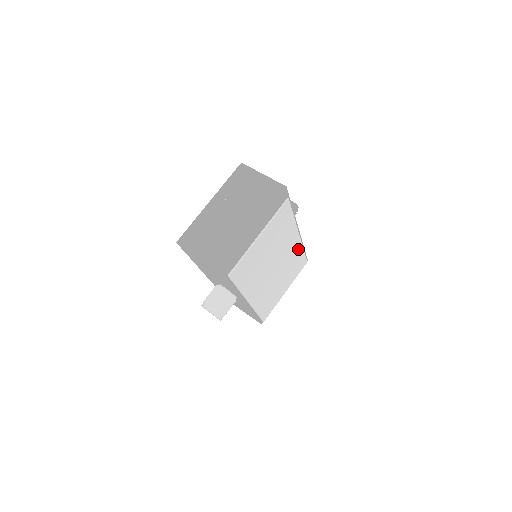
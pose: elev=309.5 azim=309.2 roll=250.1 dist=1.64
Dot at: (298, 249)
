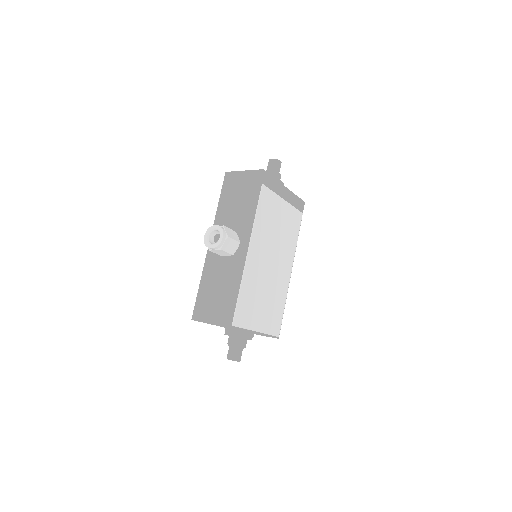
Dot at: (284, 292)
